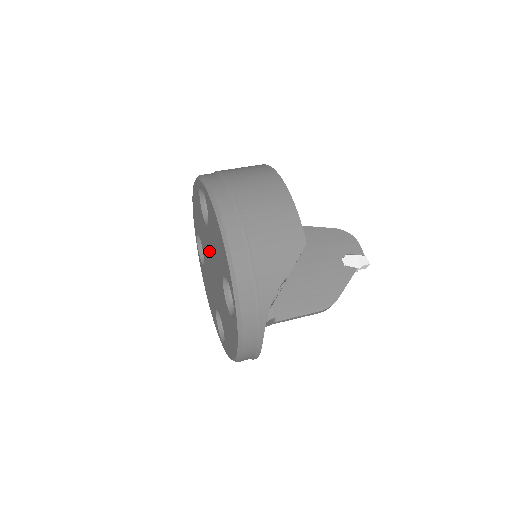
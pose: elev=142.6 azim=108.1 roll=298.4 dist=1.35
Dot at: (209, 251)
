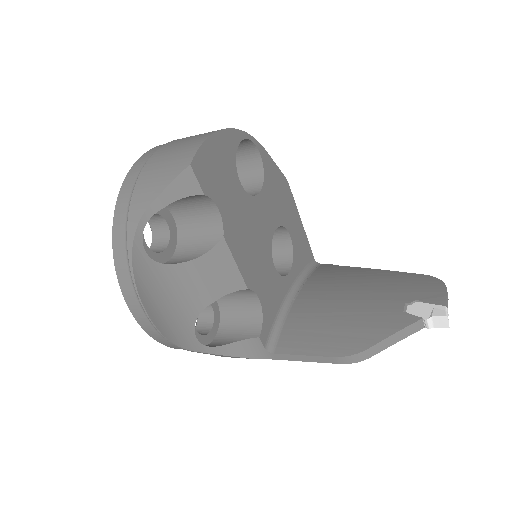
Dot at: occluded
